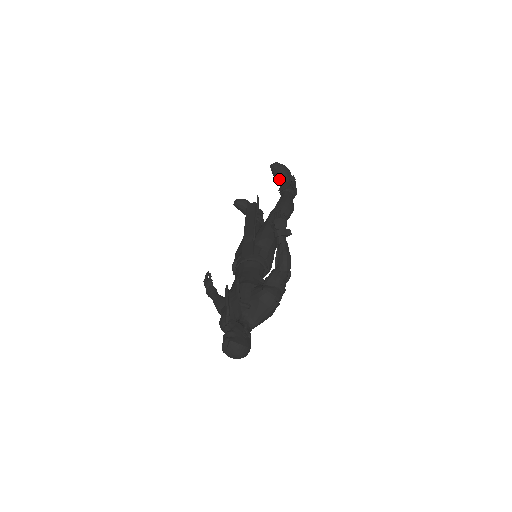
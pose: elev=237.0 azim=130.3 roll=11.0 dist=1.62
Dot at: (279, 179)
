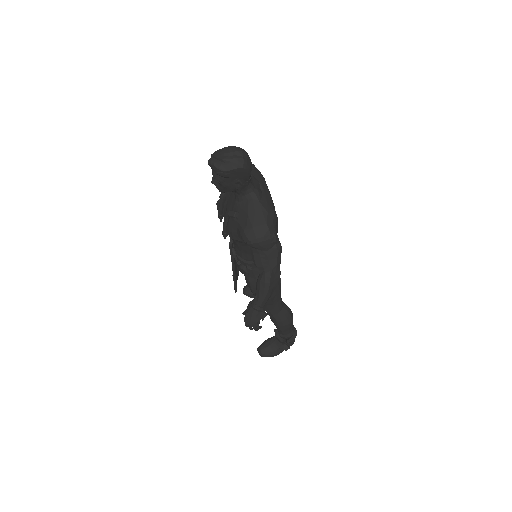
Dot at: occluded
